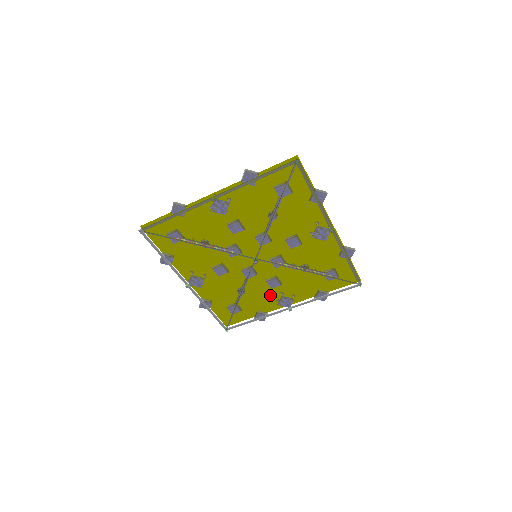
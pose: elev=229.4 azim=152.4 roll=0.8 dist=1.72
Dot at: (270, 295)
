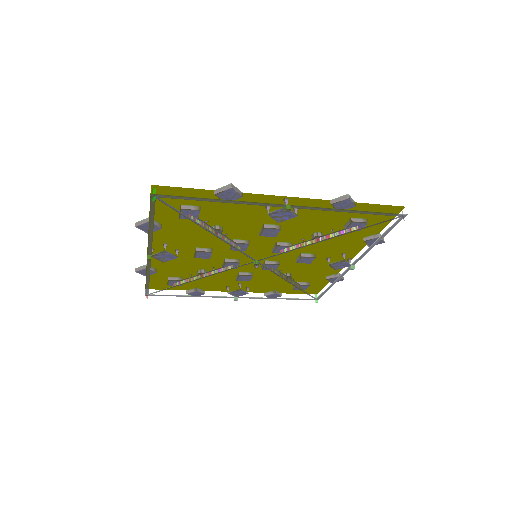
Dot at: (319, 264)
